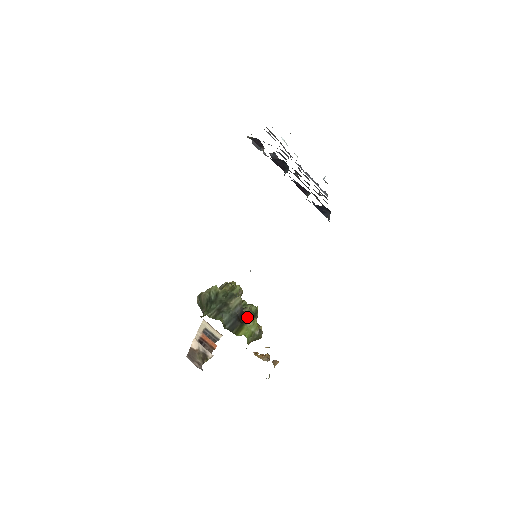
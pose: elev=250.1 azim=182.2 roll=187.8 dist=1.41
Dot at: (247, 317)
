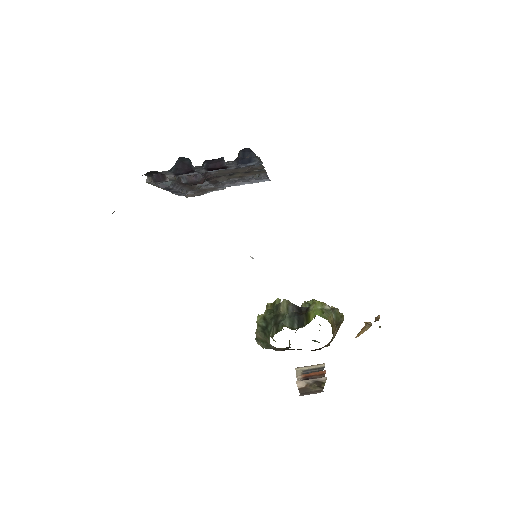
Dot at: (307, 308)
